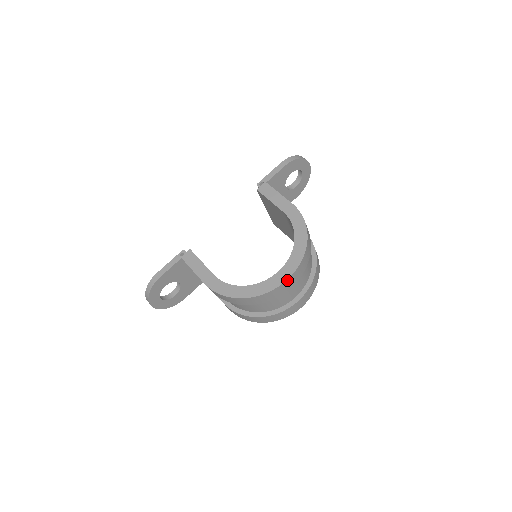
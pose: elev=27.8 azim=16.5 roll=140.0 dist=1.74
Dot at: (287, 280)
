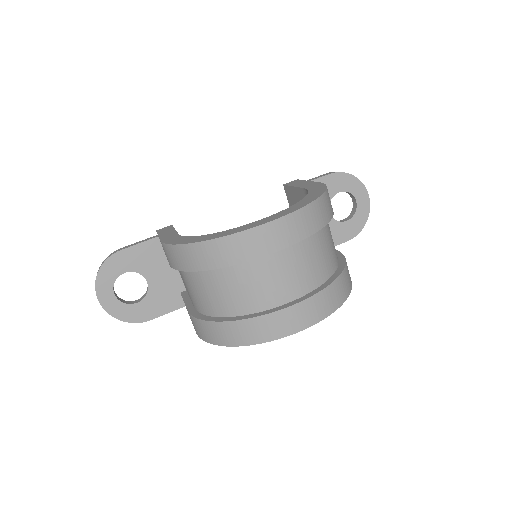
Dot at: (268, 224)
